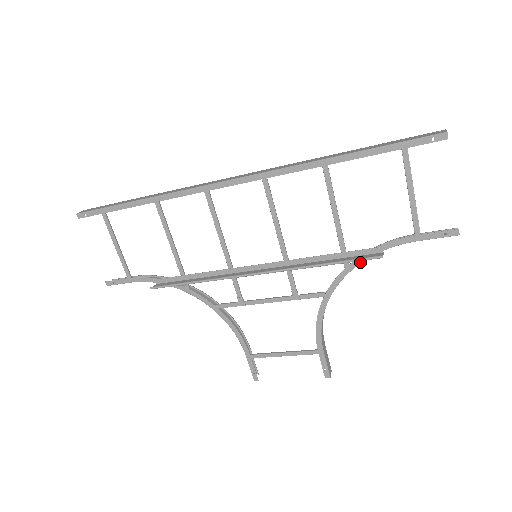
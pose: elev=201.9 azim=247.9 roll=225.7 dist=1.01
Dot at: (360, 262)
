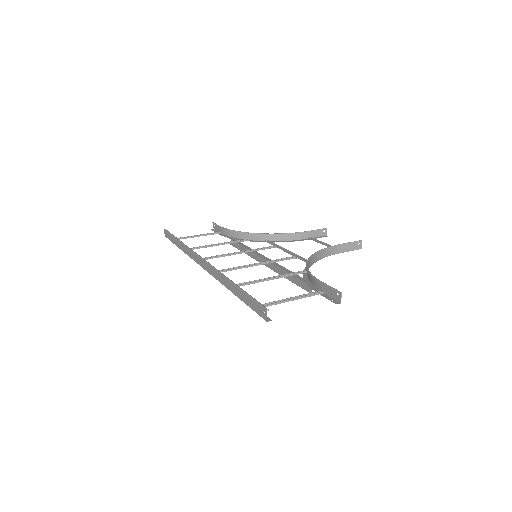
Dot at: (307, 276)
